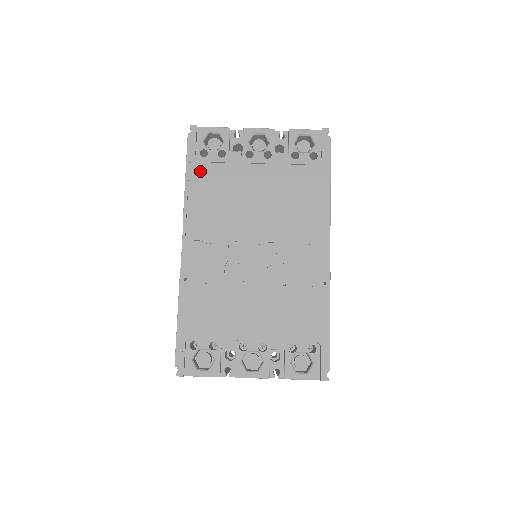
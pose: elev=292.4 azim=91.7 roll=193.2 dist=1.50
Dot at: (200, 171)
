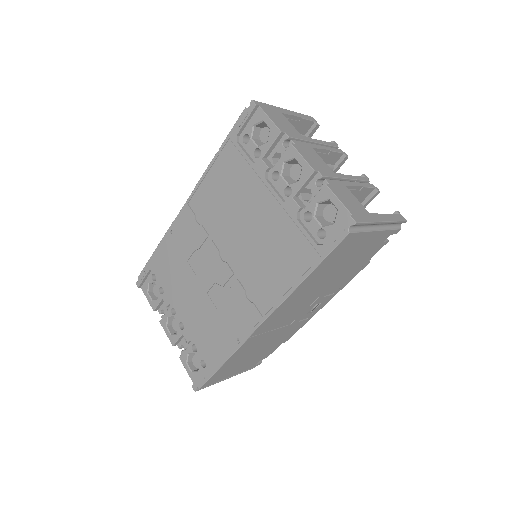
Dot at: (230, 155)
